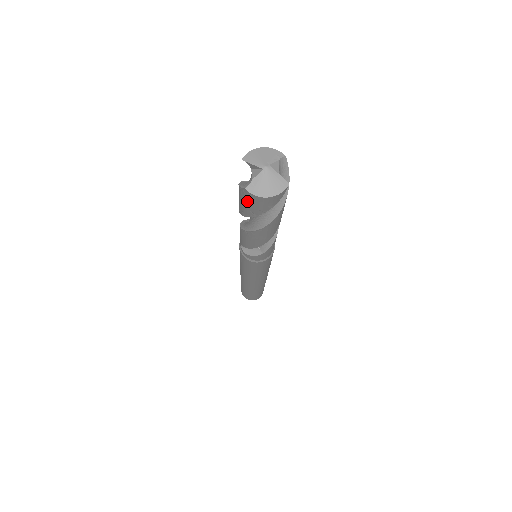
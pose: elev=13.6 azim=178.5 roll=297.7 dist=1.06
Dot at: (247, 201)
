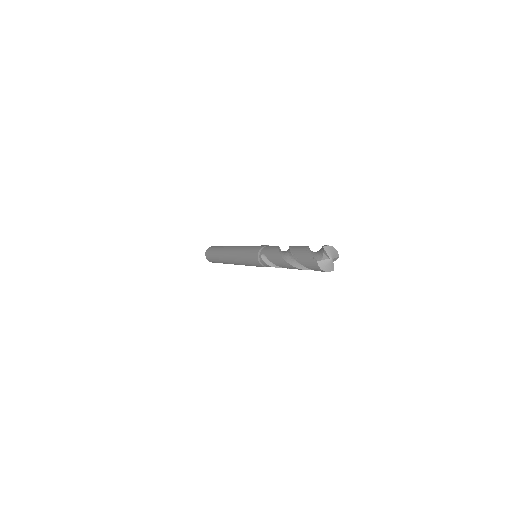
Dot at: (310, 262)
